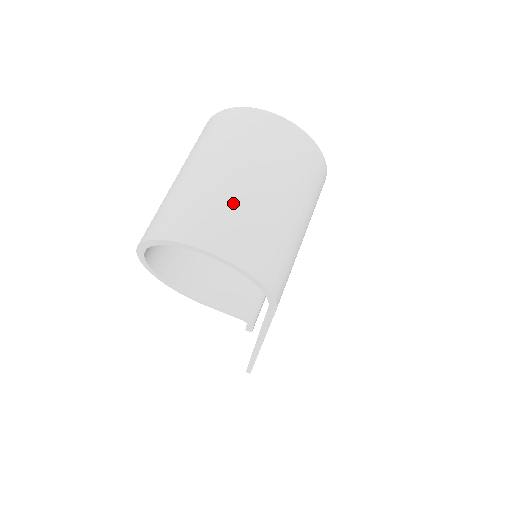
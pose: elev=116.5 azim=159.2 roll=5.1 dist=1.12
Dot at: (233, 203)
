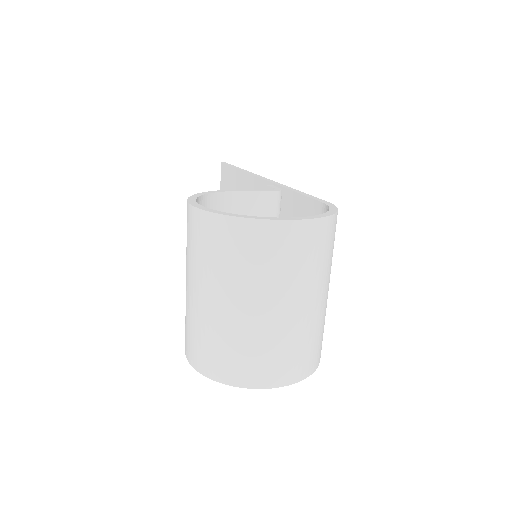
Dot at: (290, 338)
